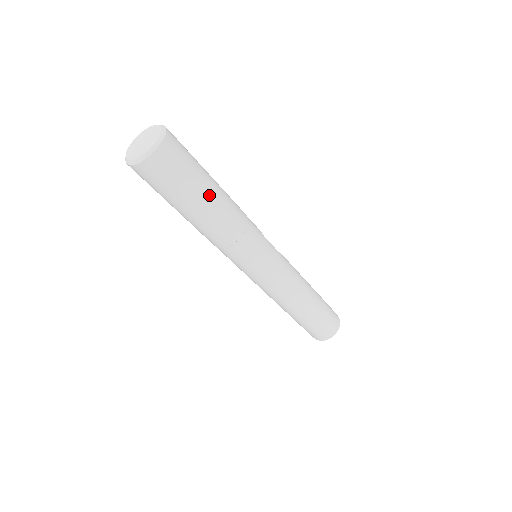
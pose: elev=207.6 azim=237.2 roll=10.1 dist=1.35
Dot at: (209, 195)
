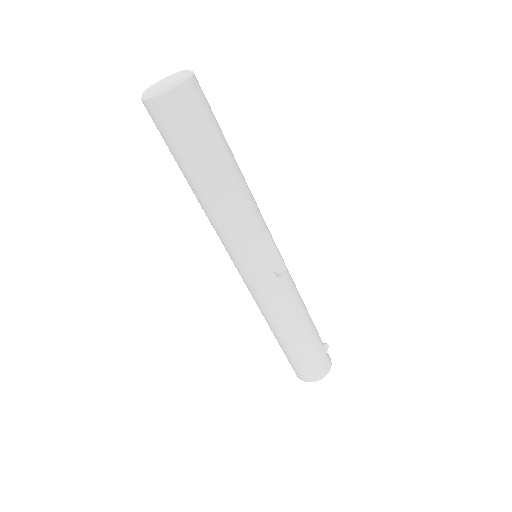
Dot at: (199, 172)
